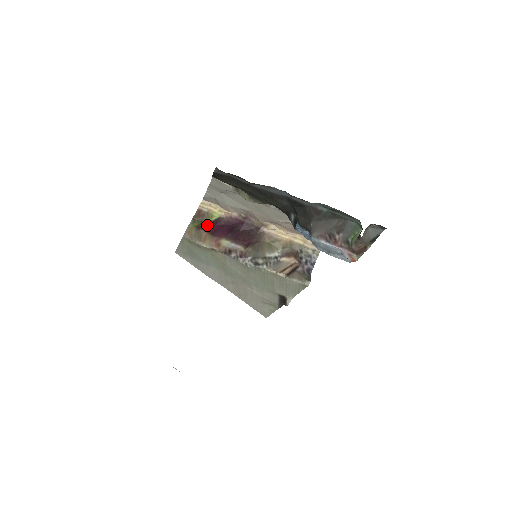
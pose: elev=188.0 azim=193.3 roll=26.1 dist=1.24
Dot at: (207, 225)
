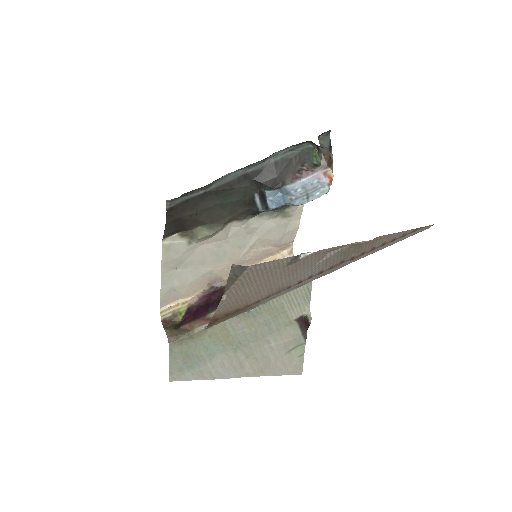
Dot at: (182, 322)
